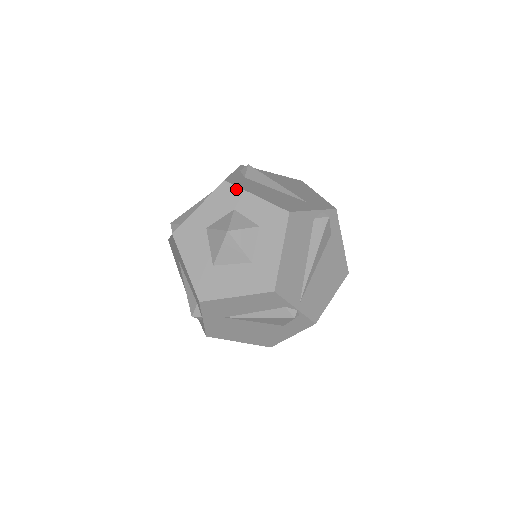
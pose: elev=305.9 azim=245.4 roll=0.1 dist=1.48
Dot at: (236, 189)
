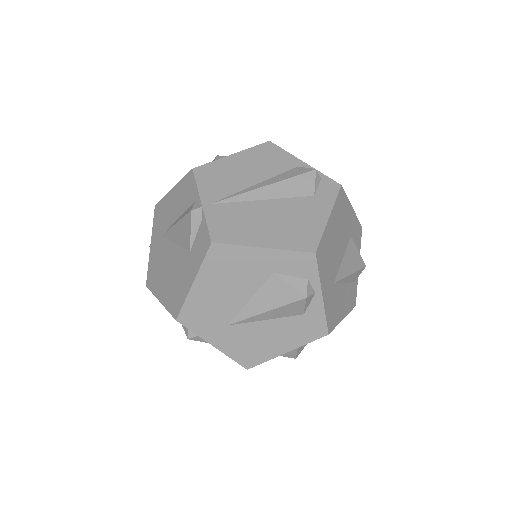
Dot at: occluded
